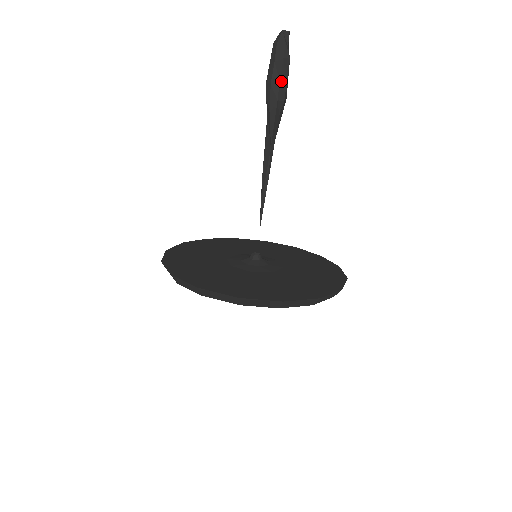
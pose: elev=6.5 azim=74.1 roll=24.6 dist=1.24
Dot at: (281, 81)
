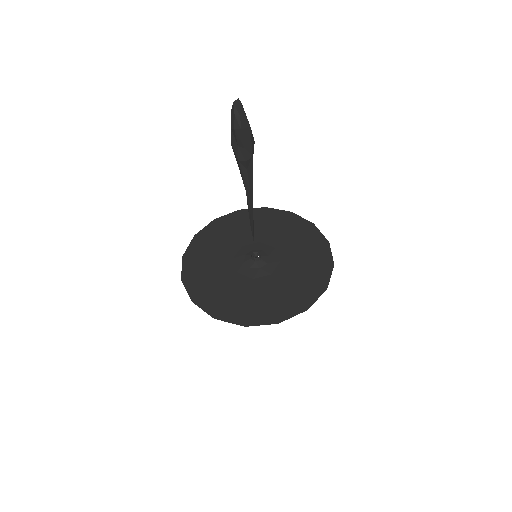
Dot at: (239, 145)
